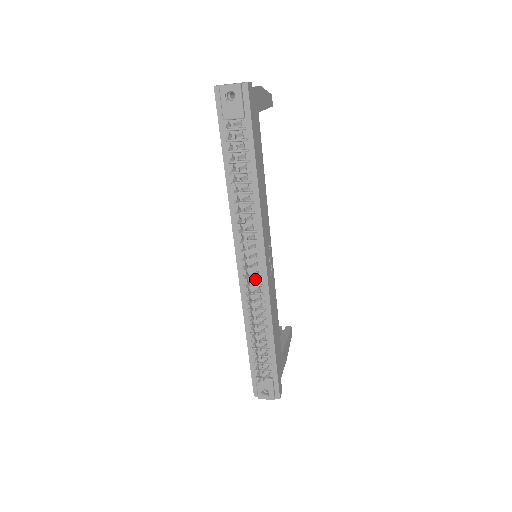
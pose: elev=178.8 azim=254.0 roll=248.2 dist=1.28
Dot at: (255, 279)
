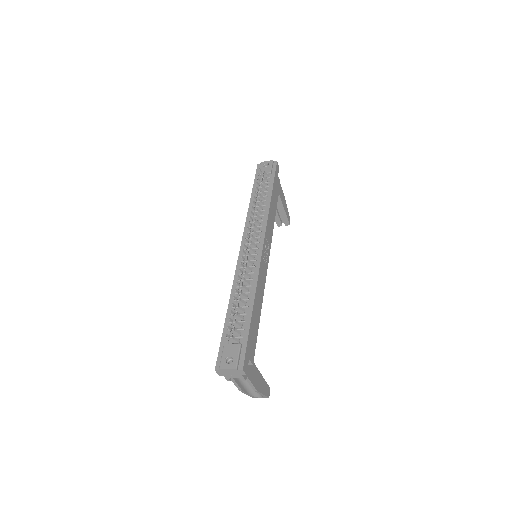
Dot at: (251, 257)
